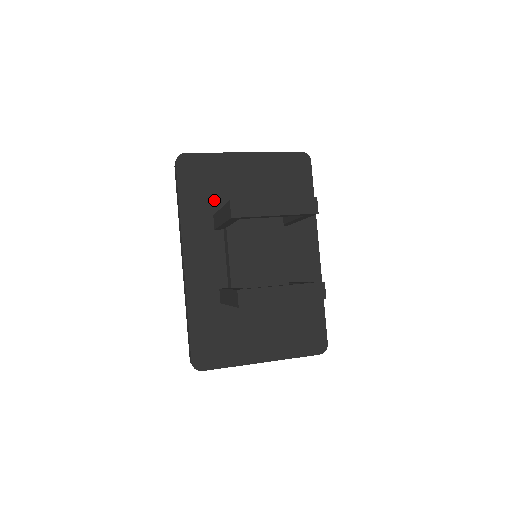
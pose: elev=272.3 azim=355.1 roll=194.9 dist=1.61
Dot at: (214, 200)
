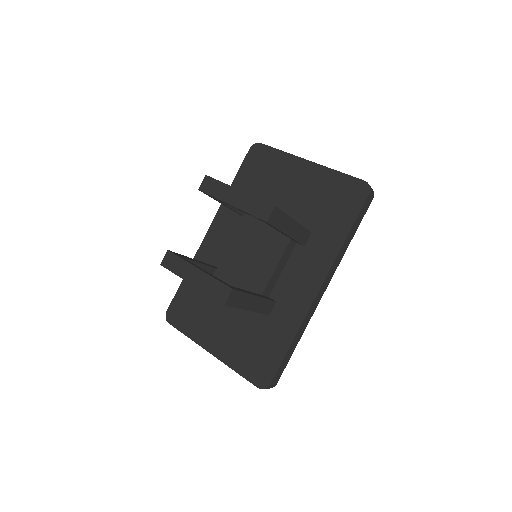
Dot at: (258, 192)
